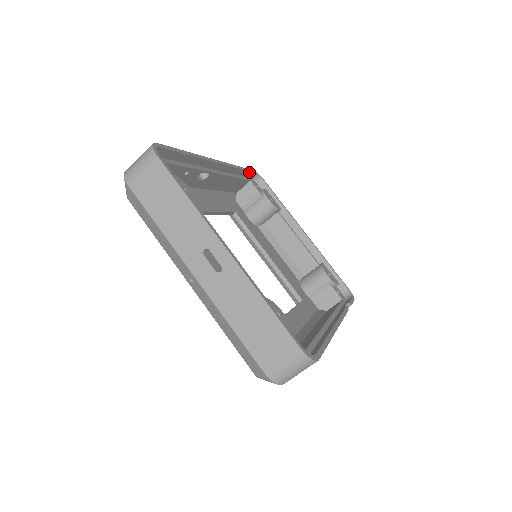
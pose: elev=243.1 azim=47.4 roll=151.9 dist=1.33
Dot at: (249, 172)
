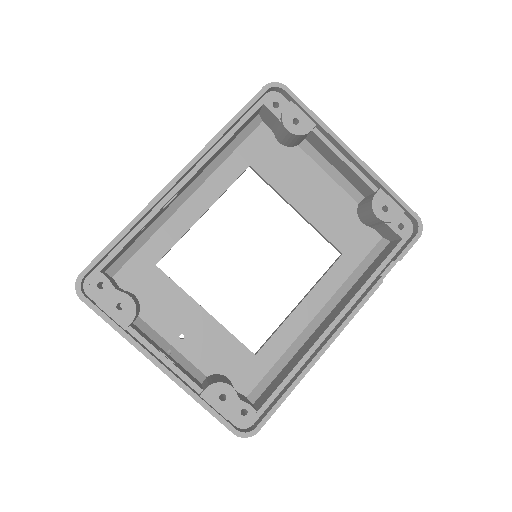
Dot at: (251, 105)
